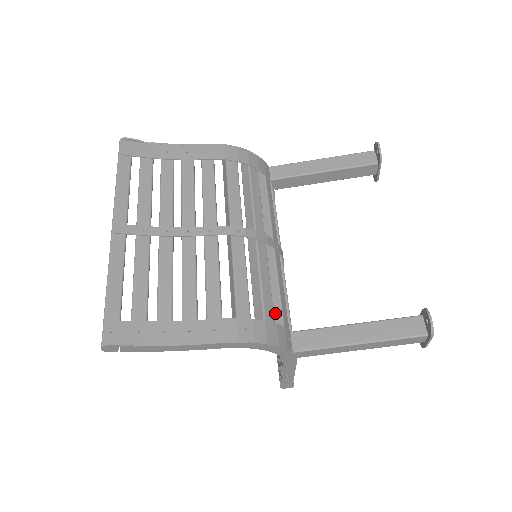
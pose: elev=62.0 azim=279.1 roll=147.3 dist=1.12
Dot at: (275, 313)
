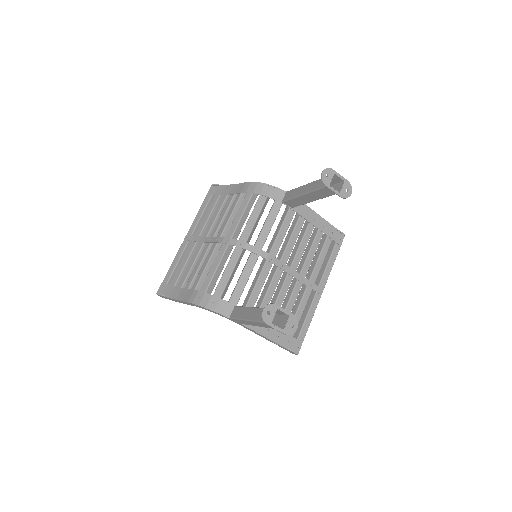
Dot at: (232, 293)
